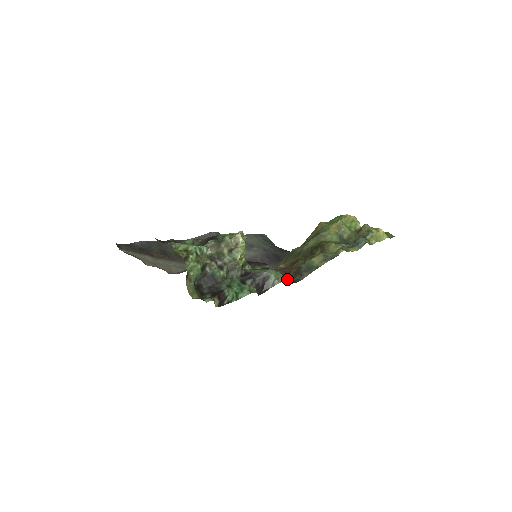
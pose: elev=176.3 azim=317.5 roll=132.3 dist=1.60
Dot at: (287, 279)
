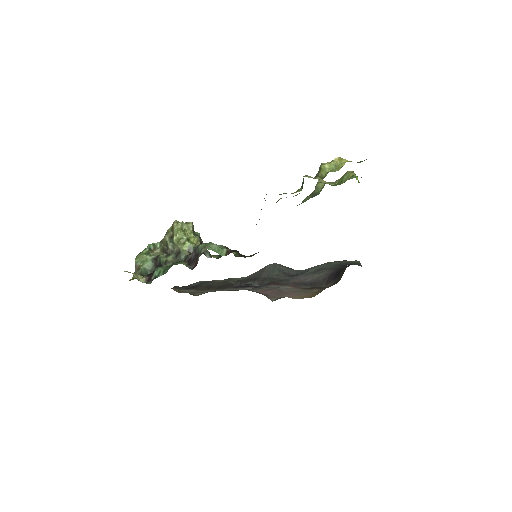
Dot at: (225, 249)
